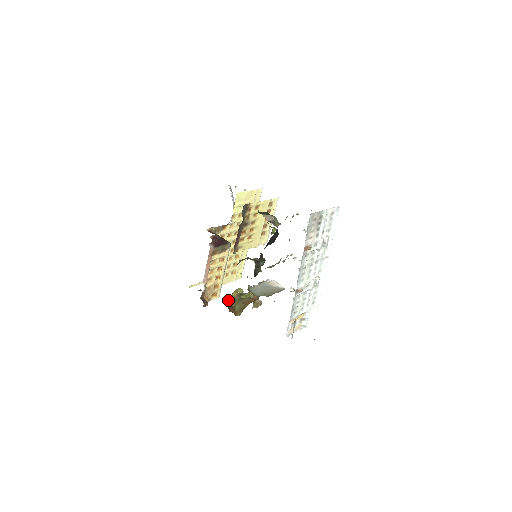
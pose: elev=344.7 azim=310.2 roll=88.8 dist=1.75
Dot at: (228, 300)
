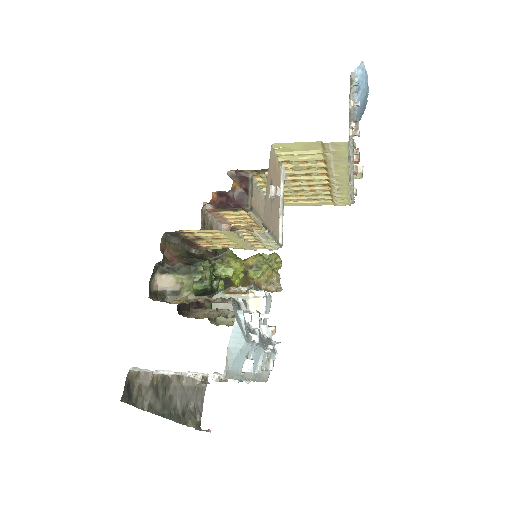
Dot at: occluded
